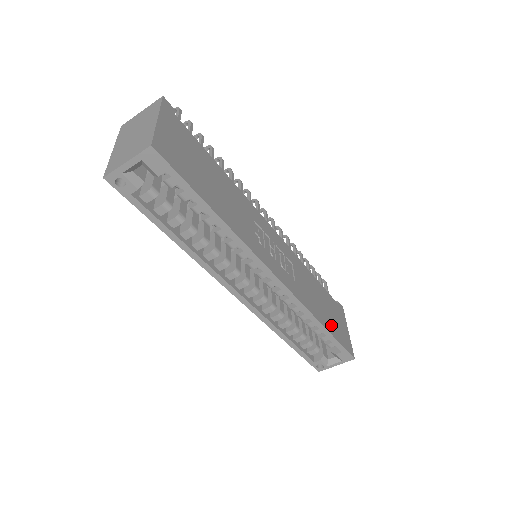
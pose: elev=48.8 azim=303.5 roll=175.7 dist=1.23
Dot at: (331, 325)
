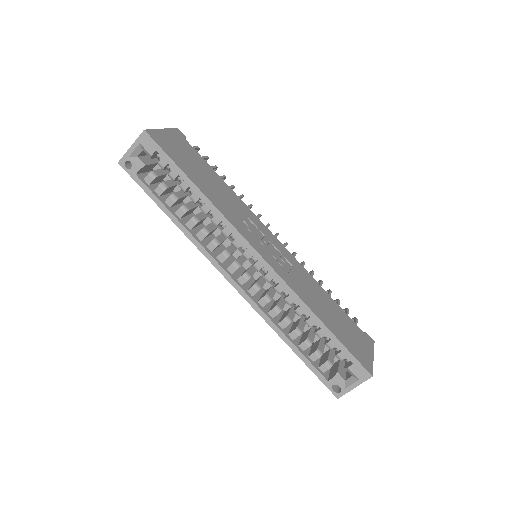
Dot at: (337, 330)
